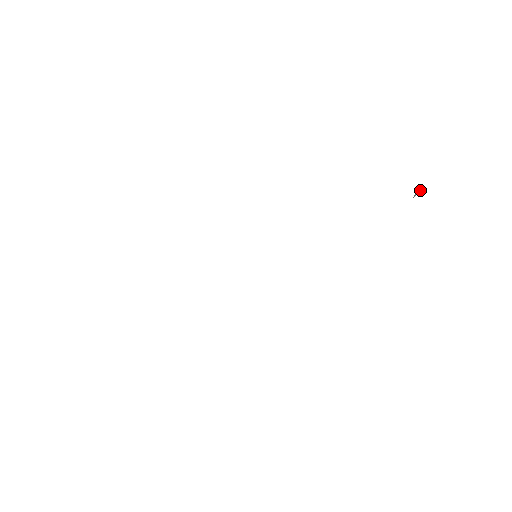
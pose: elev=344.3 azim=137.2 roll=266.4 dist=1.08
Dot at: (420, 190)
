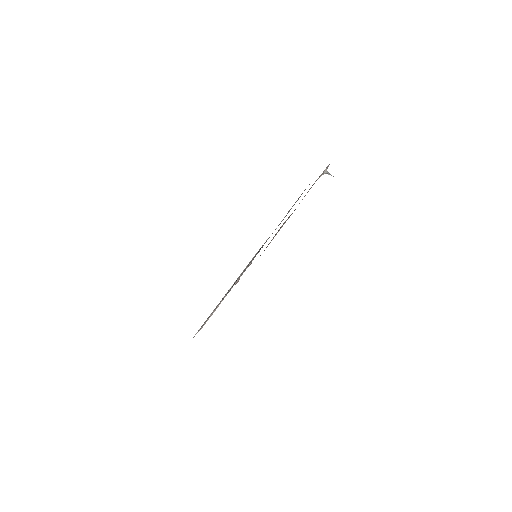
Dot at: occluded
